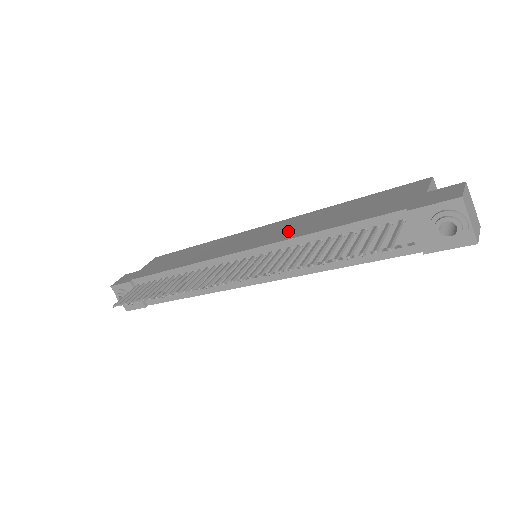
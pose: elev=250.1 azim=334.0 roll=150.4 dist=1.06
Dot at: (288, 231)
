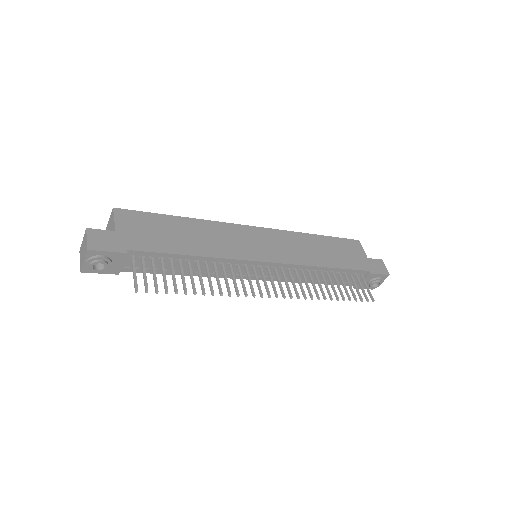
Dot at: (296, 253)
